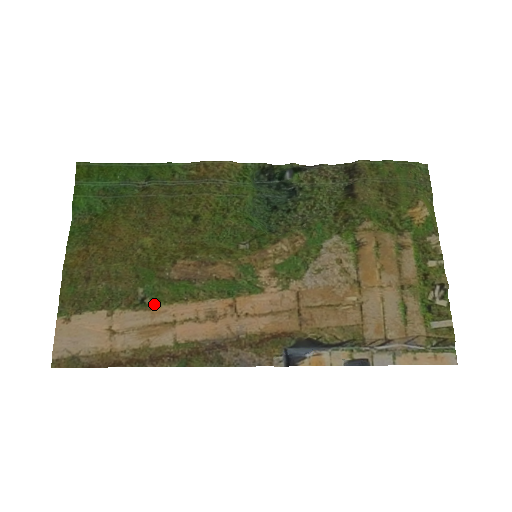
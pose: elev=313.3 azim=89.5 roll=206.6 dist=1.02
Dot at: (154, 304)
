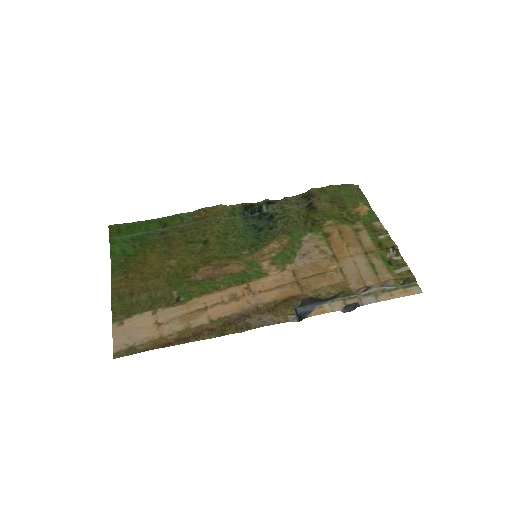
Dot at: (187, 299)
